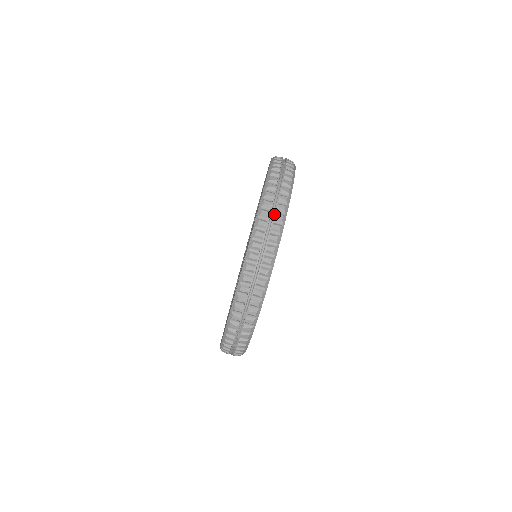
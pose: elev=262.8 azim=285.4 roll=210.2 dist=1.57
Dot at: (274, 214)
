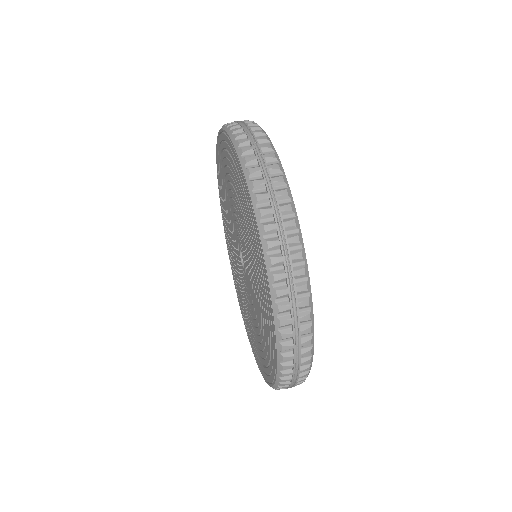
Dot at: (239, 121)
